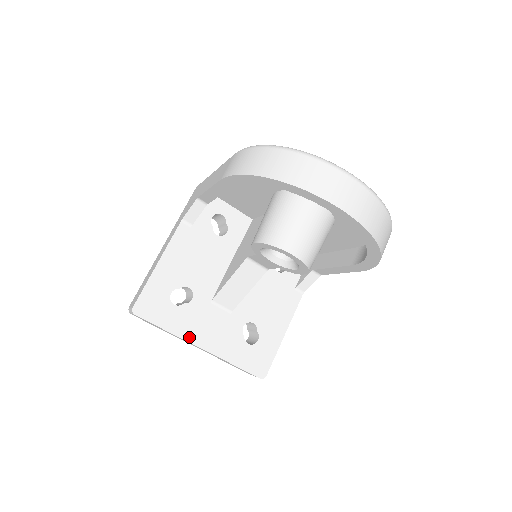
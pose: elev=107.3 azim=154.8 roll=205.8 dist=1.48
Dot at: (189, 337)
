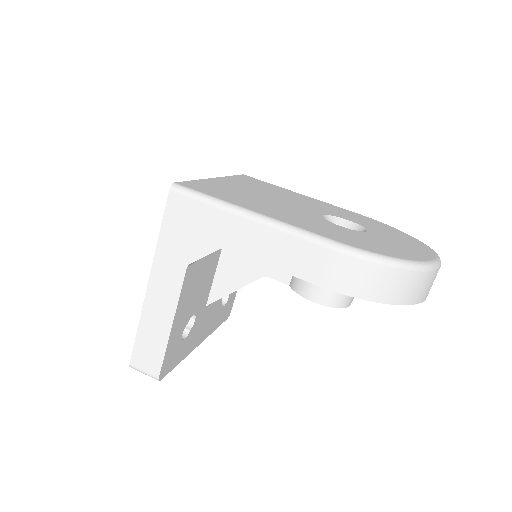
Dot at: (193, 347)
